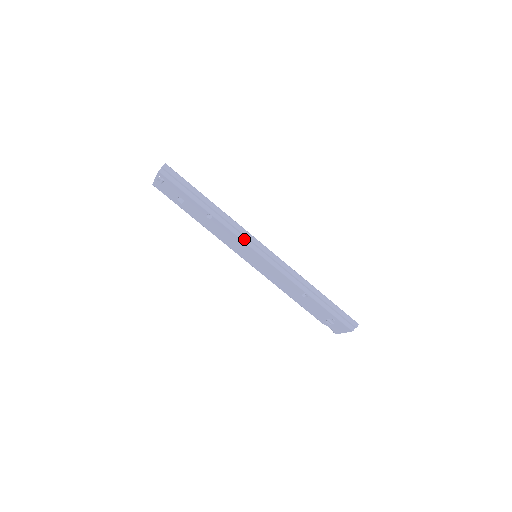
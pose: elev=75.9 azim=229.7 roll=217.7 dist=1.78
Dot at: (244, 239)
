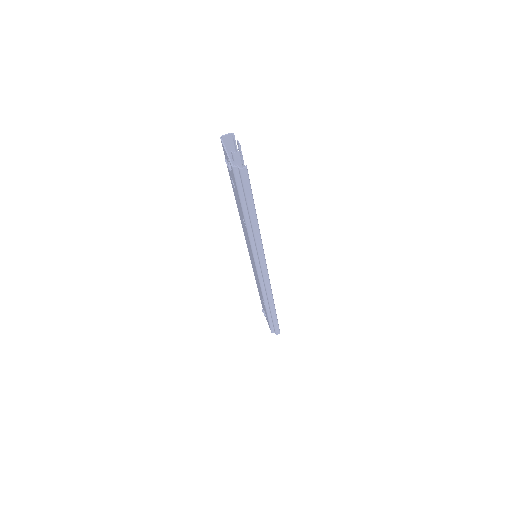
Dot at: (256, 257)
